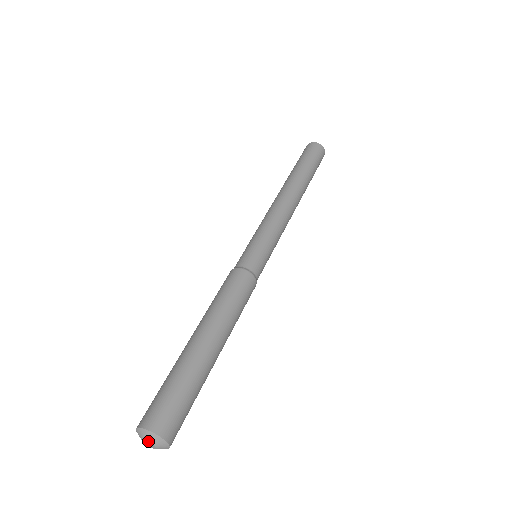
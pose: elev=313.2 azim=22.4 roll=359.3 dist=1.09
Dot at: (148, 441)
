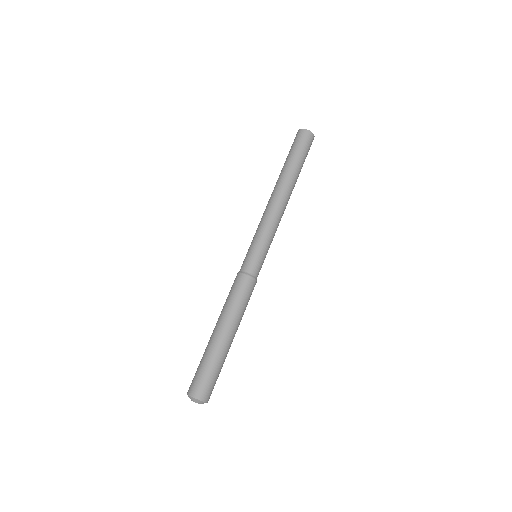
Dot at: occluded
